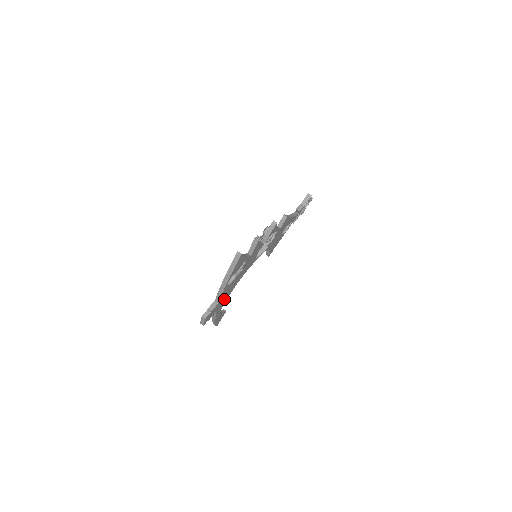
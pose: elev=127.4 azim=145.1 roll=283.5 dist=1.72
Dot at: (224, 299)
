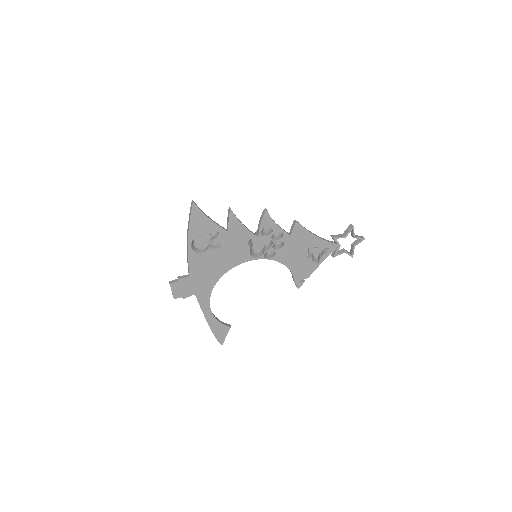
Dot at: (205, 283)
